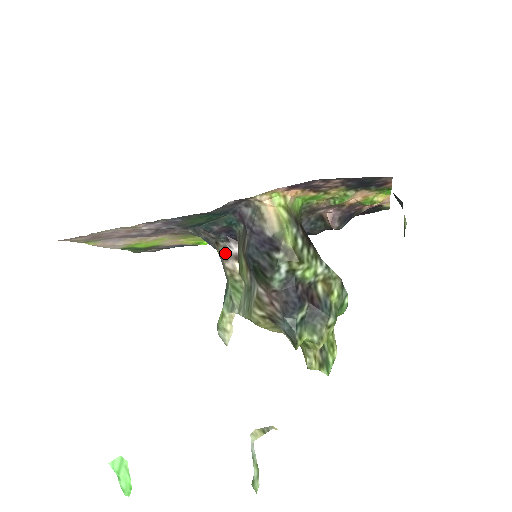
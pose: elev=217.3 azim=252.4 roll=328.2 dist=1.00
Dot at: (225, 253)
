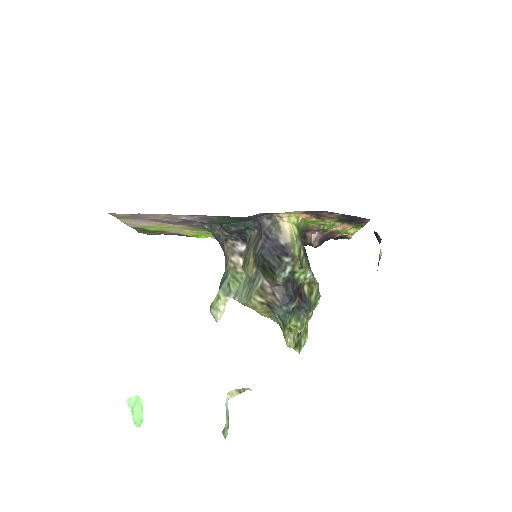
Dot at: (232, 249)
